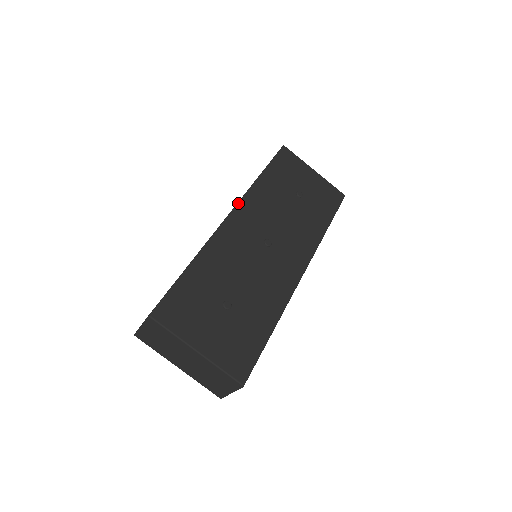
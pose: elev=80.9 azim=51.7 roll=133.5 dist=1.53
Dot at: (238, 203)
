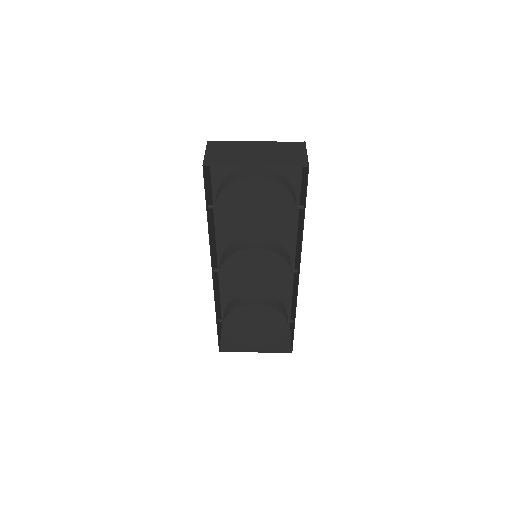
Dot at: (217, 259)
